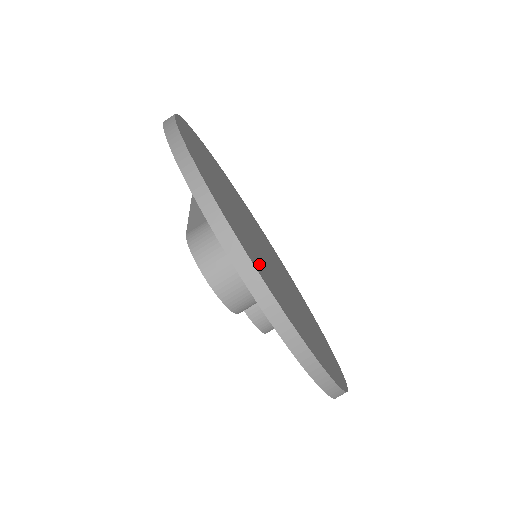
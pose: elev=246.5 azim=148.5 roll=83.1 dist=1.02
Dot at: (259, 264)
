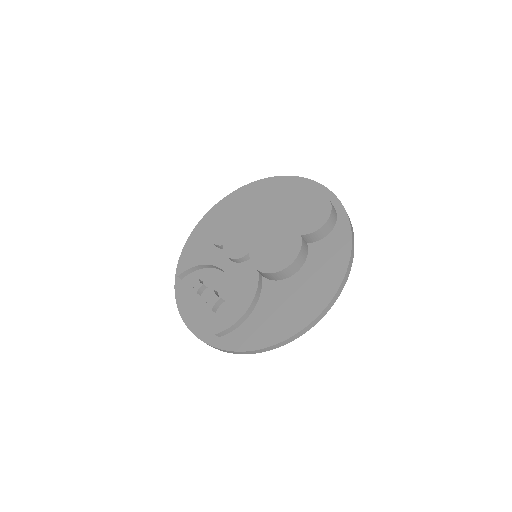
Dot at: occluded
